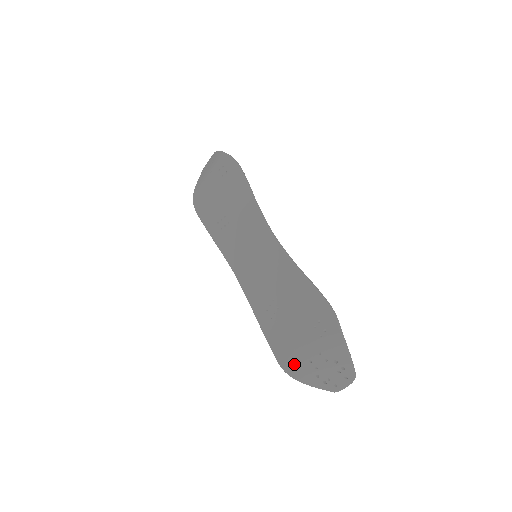
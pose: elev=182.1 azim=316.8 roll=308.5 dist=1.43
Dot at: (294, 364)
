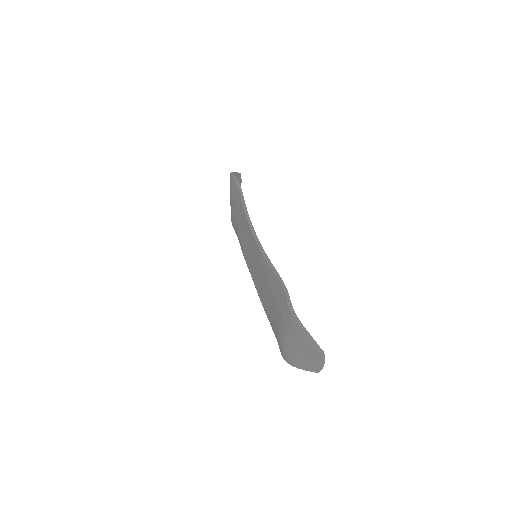
Dot at: (283, 349)
